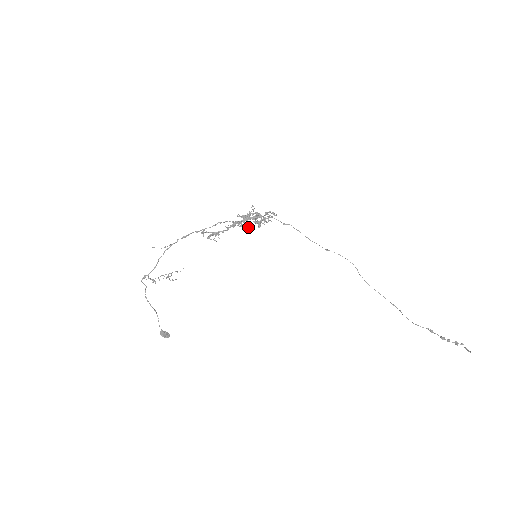
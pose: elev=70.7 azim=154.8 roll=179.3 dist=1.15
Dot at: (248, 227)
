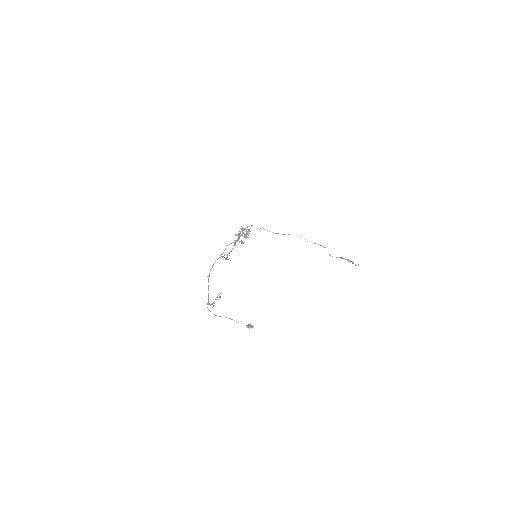
Dot at: (241, 242)
